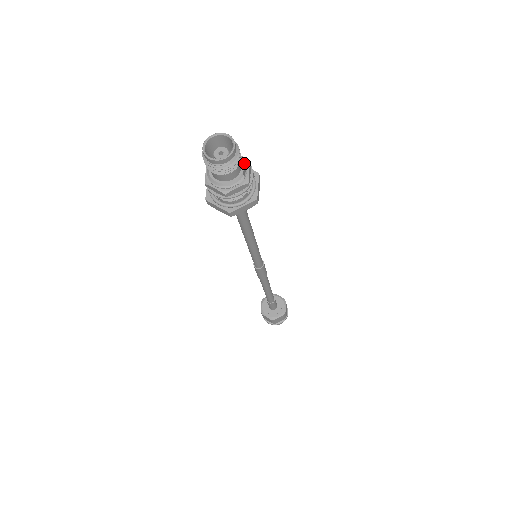
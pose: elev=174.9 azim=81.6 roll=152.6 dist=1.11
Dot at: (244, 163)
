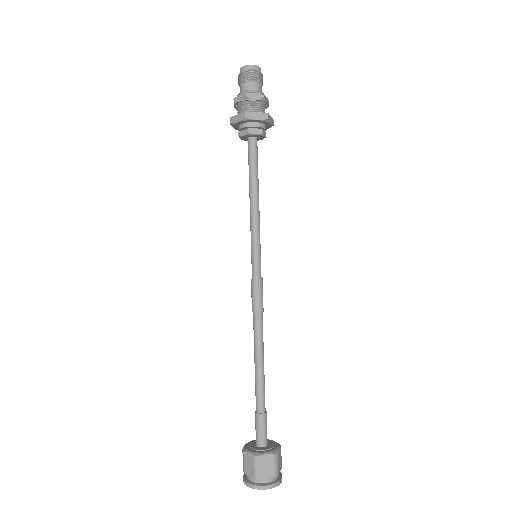
Dot at: occluded
